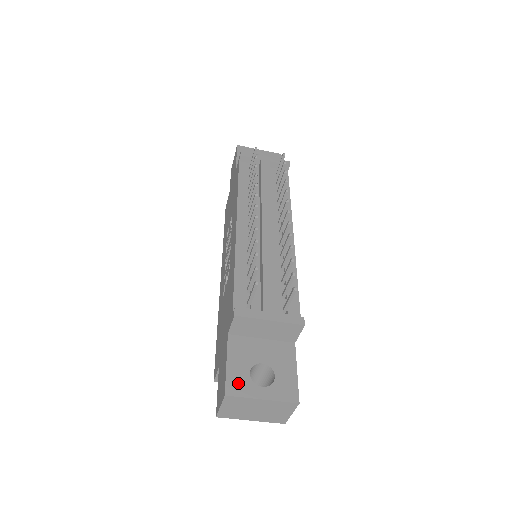
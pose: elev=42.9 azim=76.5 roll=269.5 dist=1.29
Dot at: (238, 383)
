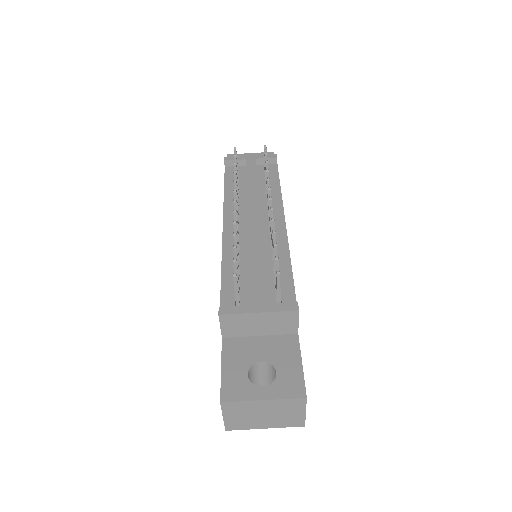
Dot at: (235, 387)
